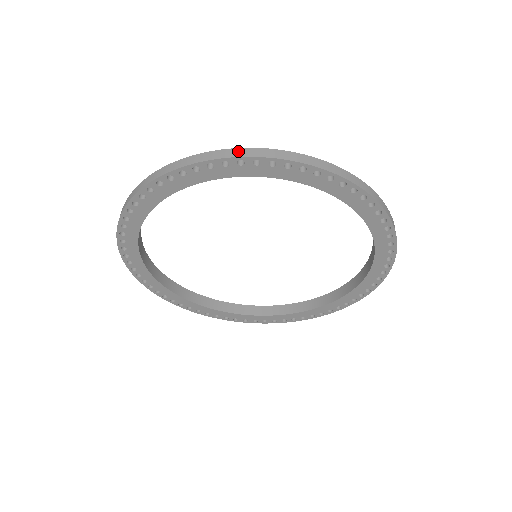
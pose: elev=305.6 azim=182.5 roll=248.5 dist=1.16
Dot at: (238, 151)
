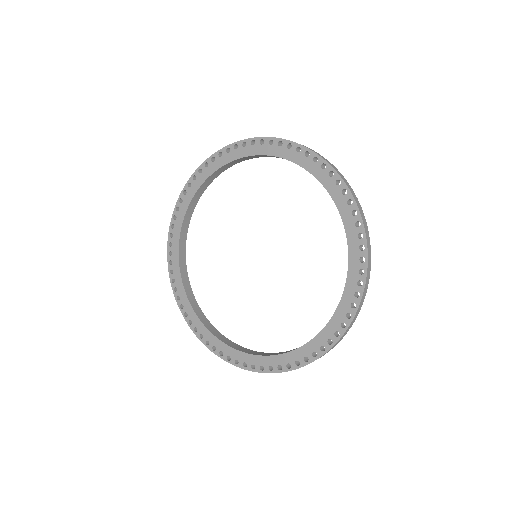
Dot at: (181, 200)
